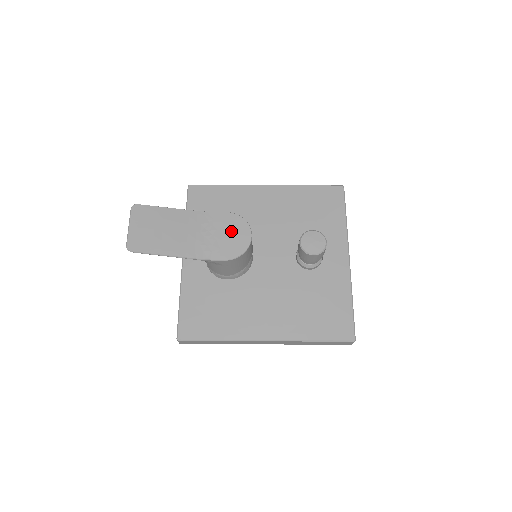
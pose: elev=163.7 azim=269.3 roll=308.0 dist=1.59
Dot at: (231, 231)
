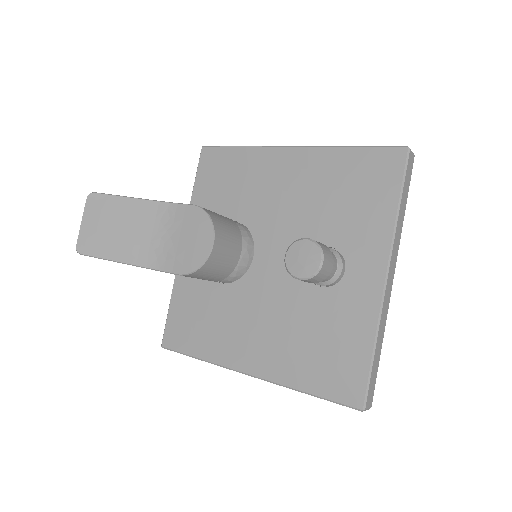
Dot at: (191, 234)
